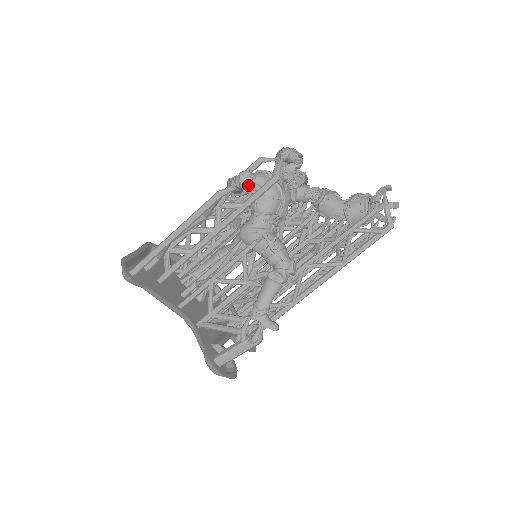
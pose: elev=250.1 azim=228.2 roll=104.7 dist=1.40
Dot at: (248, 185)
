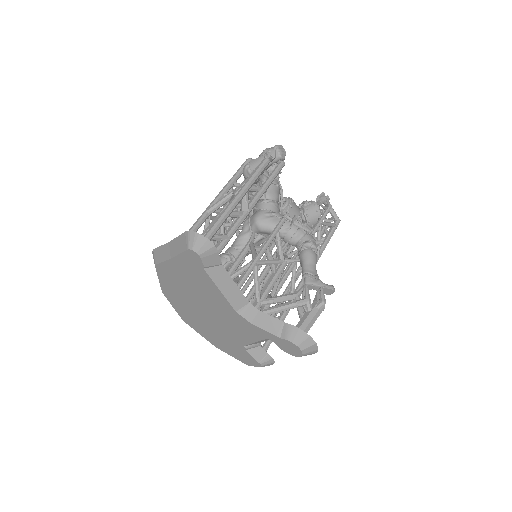
Dot at: (284, 155)
